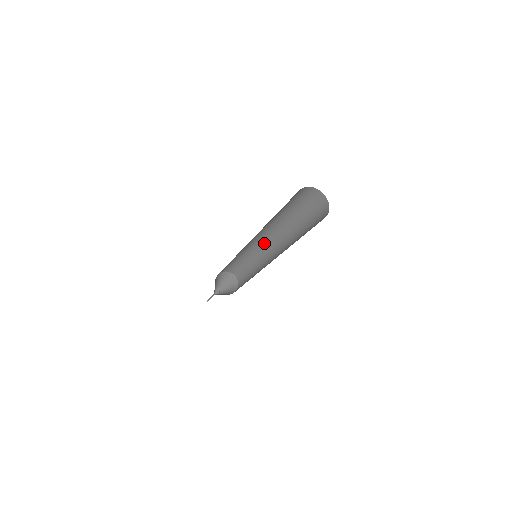
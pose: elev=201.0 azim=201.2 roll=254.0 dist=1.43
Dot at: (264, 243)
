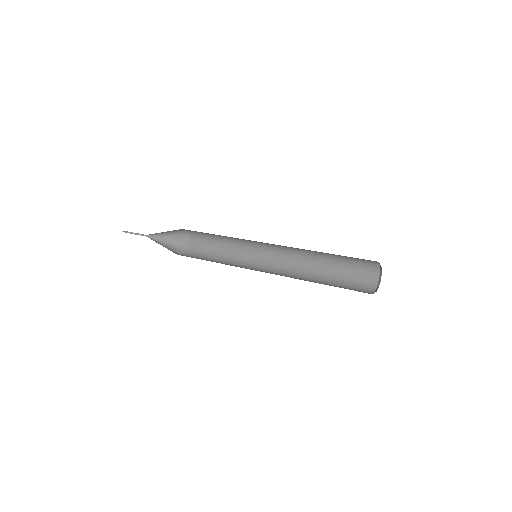
Dot at: (262, 242)
